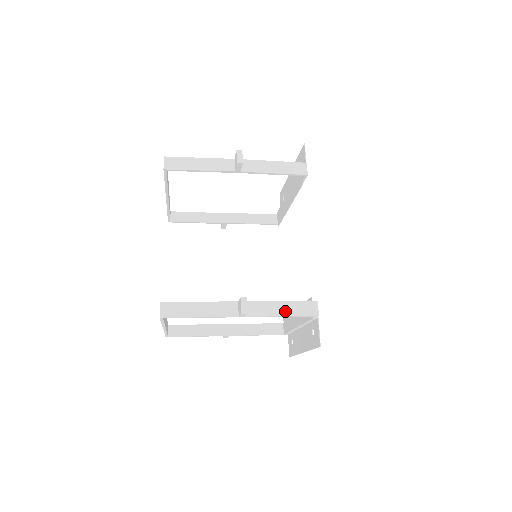
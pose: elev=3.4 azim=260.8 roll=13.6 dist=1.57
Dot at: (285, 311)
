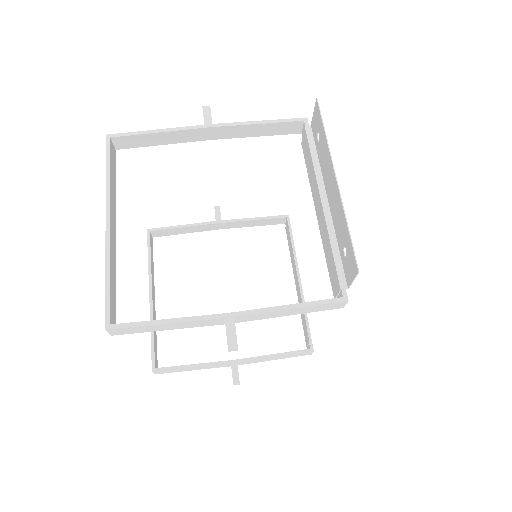
Dot at: occluded
